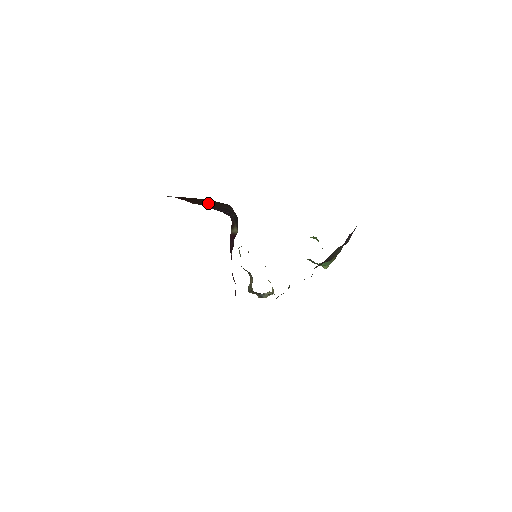
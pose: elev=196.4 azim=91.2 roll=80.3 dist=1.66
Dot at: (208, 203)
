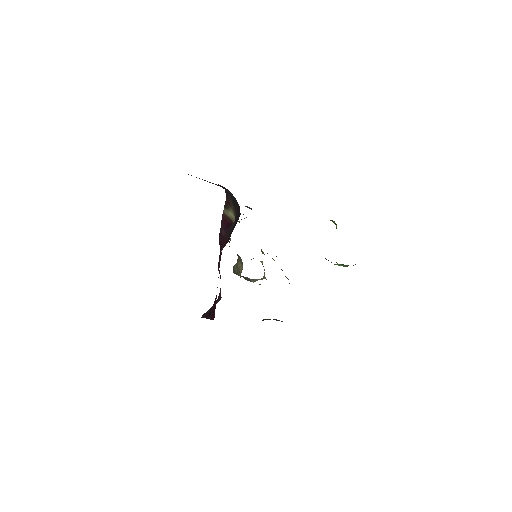
Dot at: occluded
